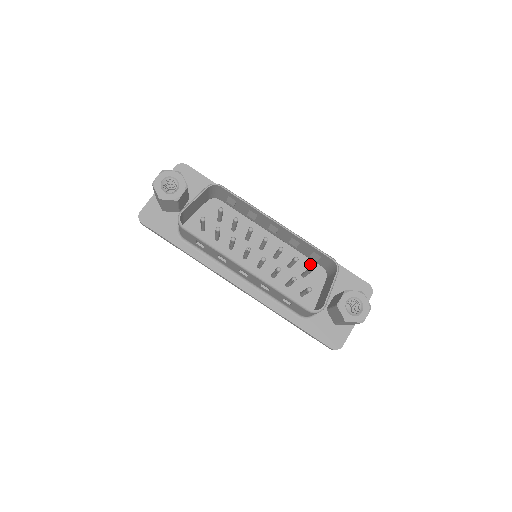
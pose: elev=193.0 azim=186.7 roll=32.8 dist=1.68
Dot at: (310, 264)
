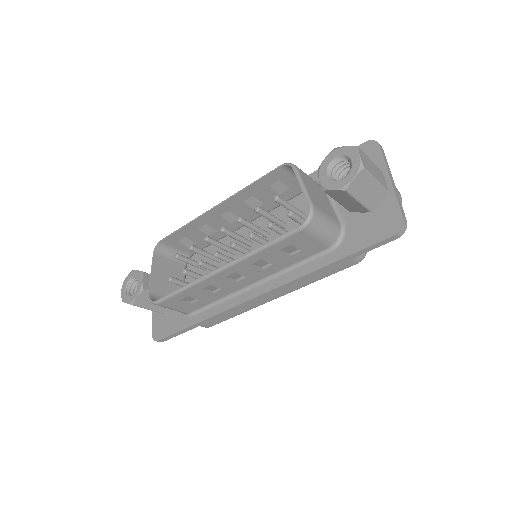
Dot at: (300, 202)
